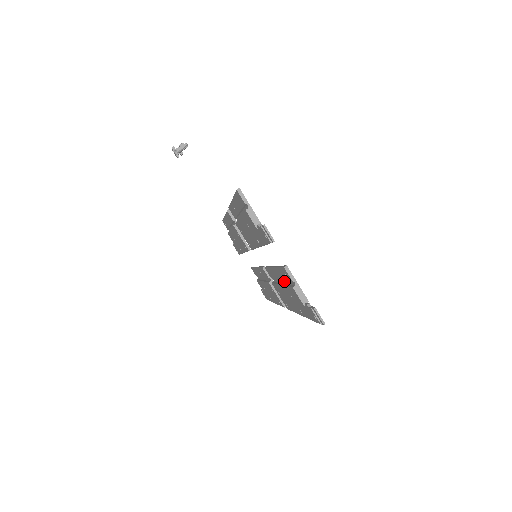
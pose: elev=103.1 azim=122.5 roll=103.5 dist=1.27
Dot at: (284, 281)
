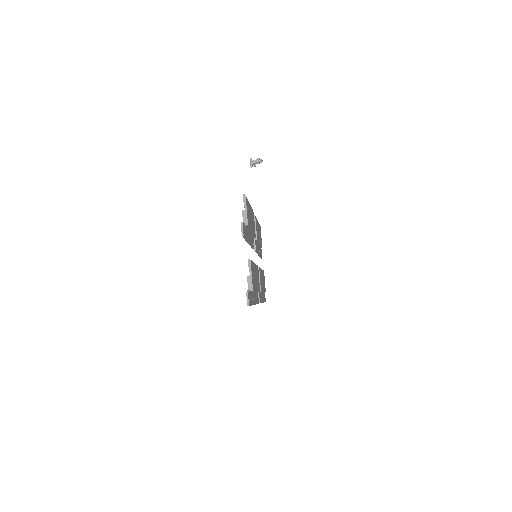
Dot at: occluded
